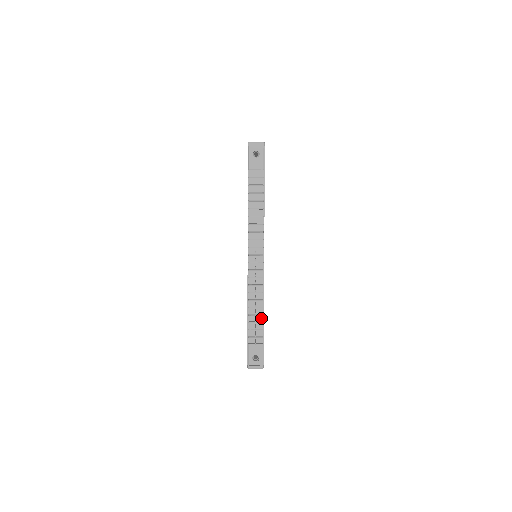
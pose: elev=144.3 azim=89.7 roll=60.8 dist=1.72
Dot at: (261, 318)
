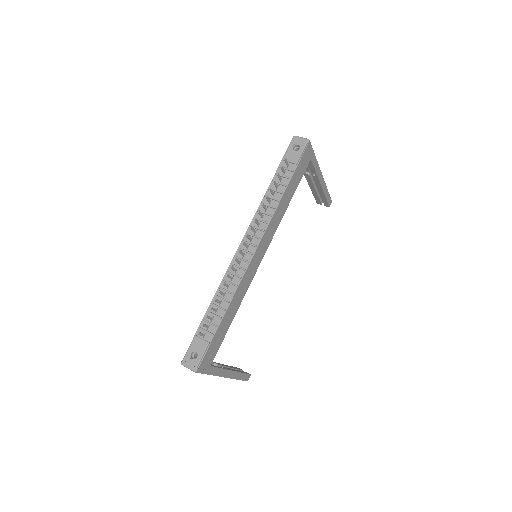
Dot at: (222, 313)
